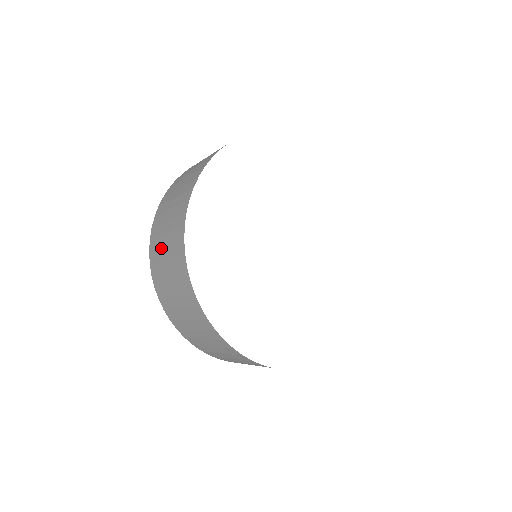
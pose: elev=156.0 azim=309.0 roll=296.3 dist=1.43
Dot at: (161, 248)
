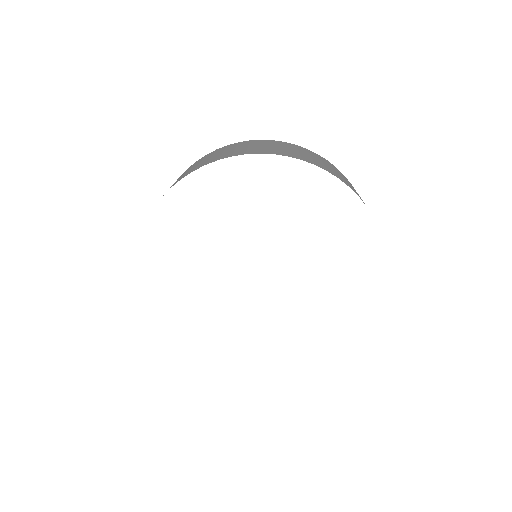
Dot at: occluded
